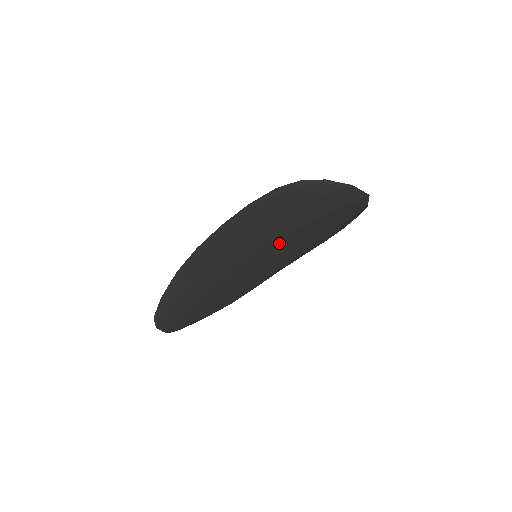
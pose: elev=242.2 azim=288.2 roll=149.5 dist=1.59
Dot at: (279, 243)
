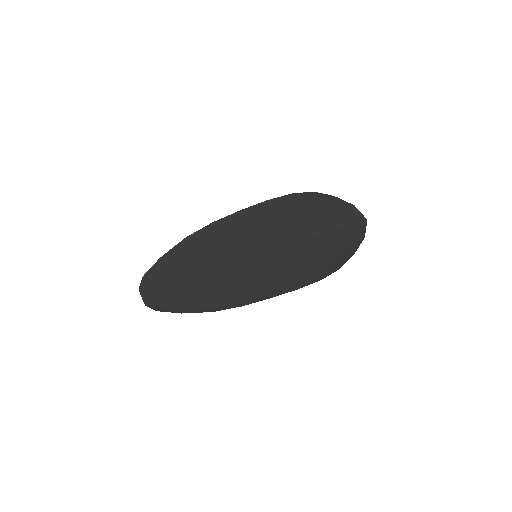
Dot at: (280, 252)
